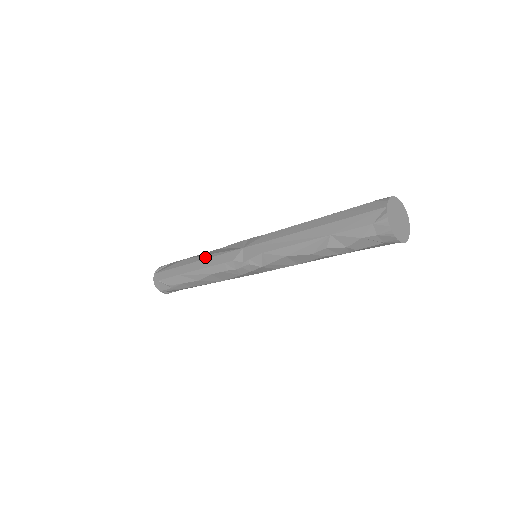
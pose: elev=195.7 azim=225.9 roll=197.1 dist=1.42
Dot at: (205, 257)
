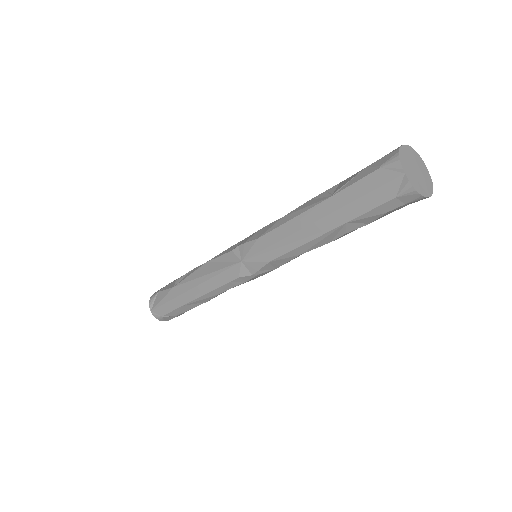
Dot at: (200, 281)
